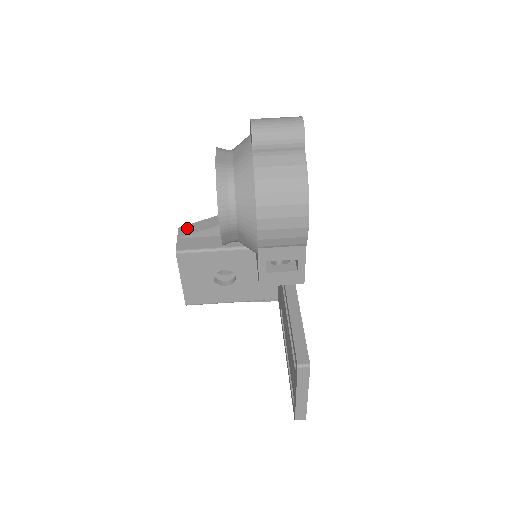
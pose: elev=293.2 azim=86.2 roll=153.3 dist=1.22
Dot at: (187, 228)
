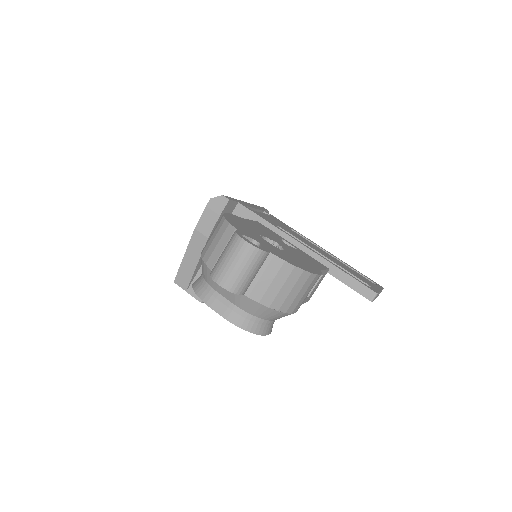
Dot at: (180, 278)
